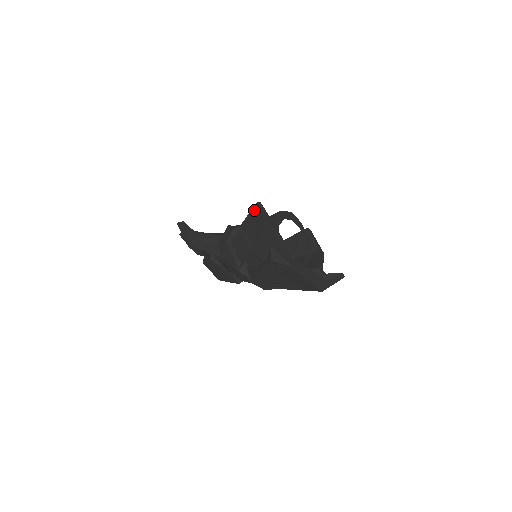
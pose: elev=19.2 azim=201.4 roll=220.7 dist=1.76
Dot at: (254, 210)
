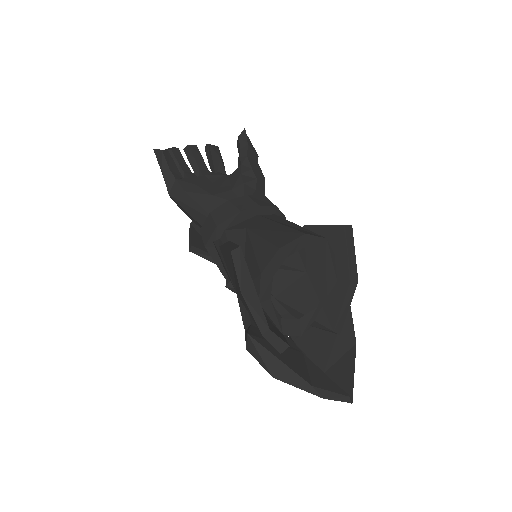
Dot at: (229, 255)
